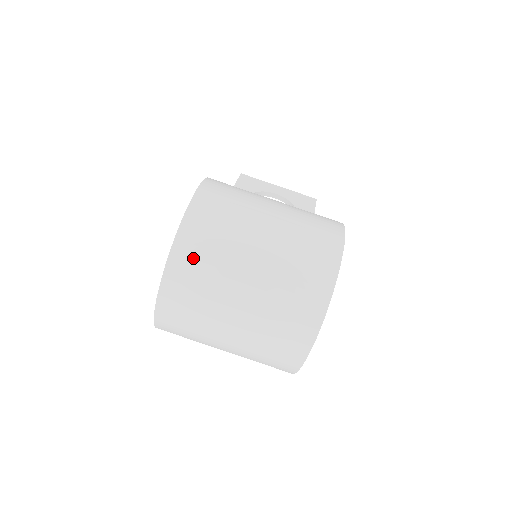
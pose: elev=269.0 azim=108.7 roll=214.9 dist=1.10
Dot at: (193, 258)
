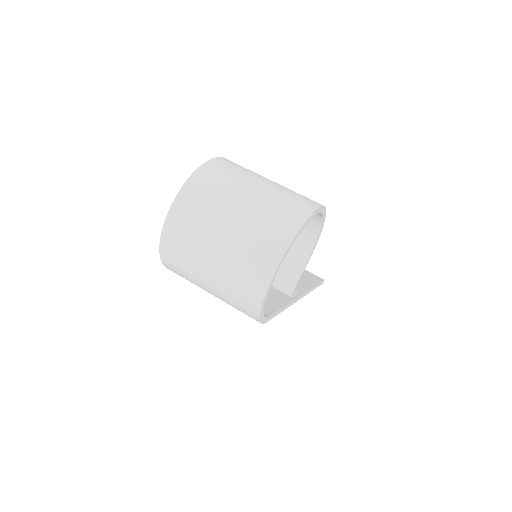
Dot at: (205, 184)
